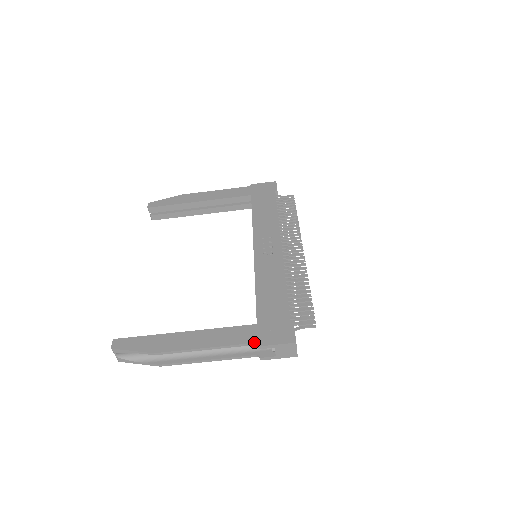
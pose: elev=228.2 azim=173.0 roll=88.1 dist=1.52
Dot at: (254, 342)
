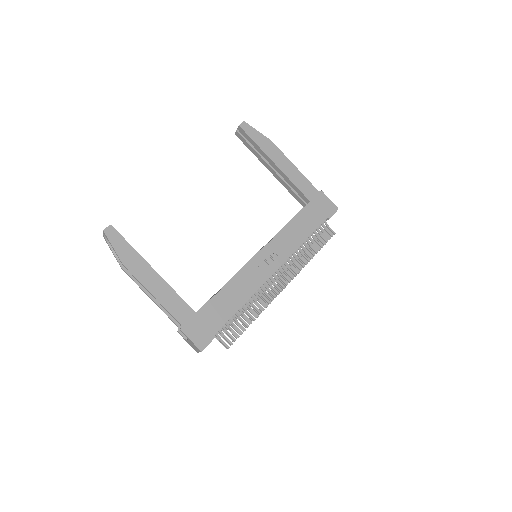
Dot at: (181, 324)
